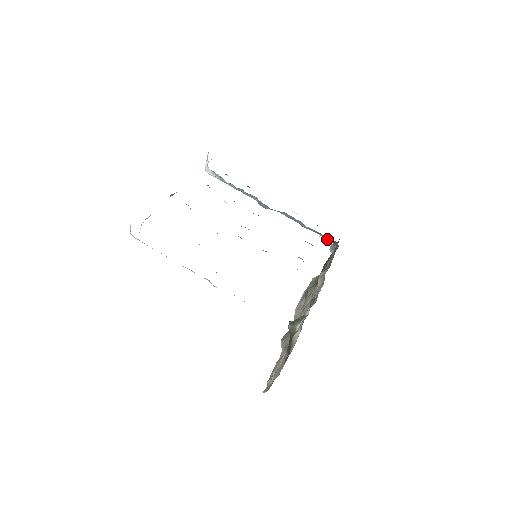
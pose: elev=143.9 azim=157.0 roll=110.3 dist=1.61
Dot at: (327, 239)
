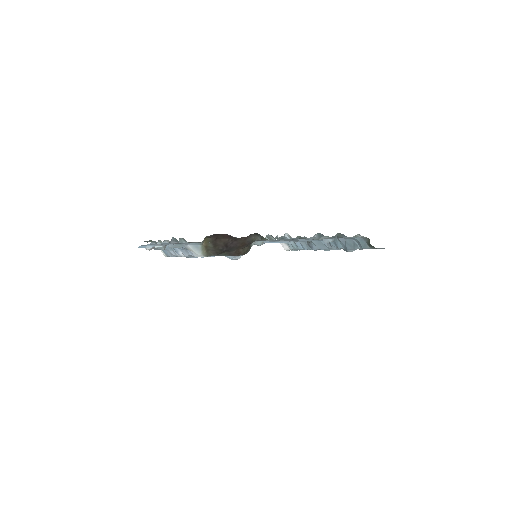
Dot at: (366, 247)
